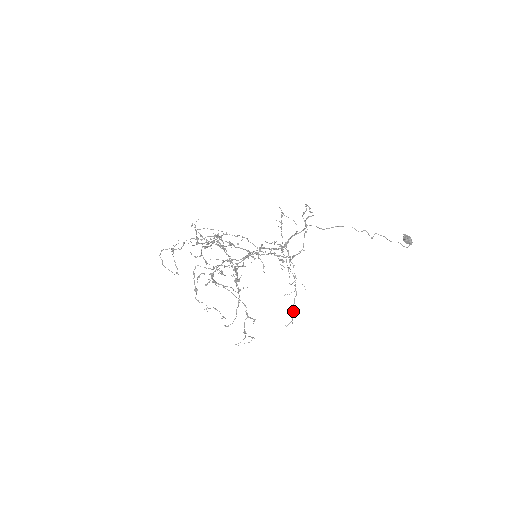
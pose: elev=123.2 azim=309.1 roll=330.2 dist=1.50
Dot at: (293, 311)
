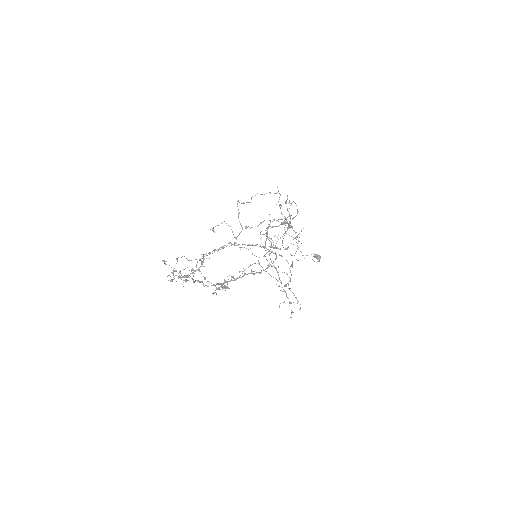
Dot at: (296, 298)
